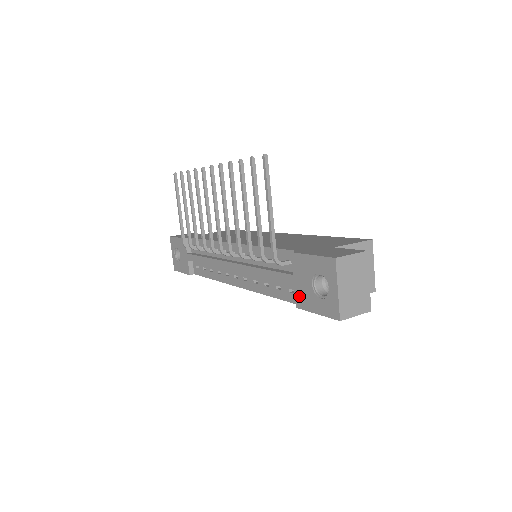
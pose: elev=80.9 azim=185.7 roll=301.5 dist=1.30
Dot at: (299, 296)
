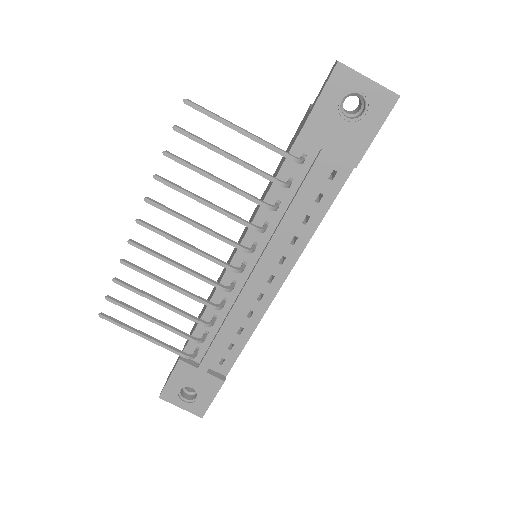
Dot at: (347, 153)
